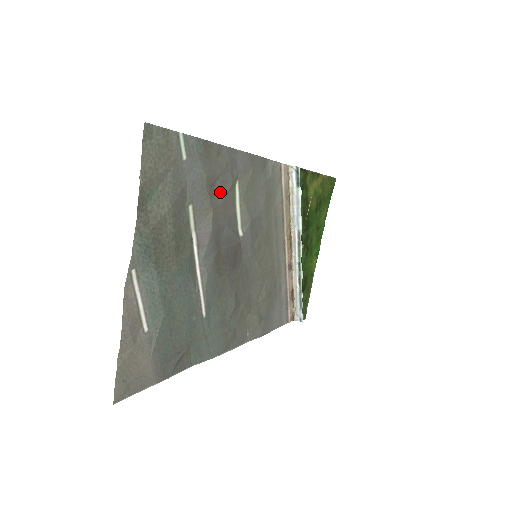
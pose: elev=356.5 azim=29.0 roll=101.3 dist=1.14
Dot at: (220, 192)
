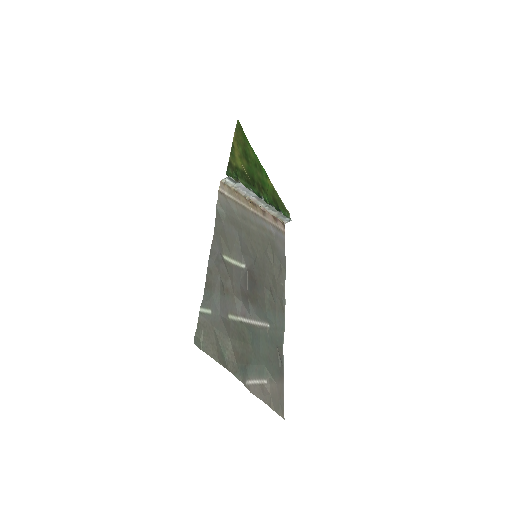
Dot at: (226, 281)
